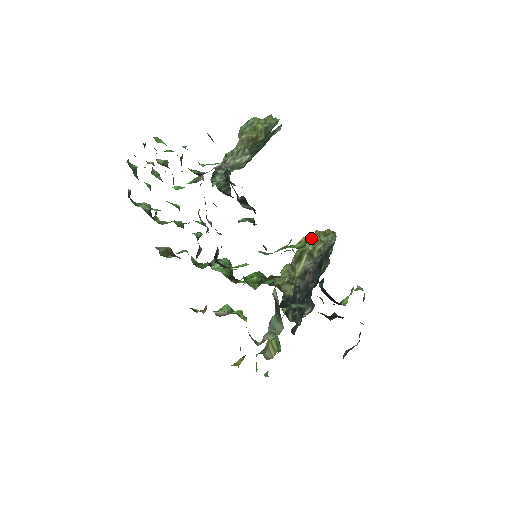
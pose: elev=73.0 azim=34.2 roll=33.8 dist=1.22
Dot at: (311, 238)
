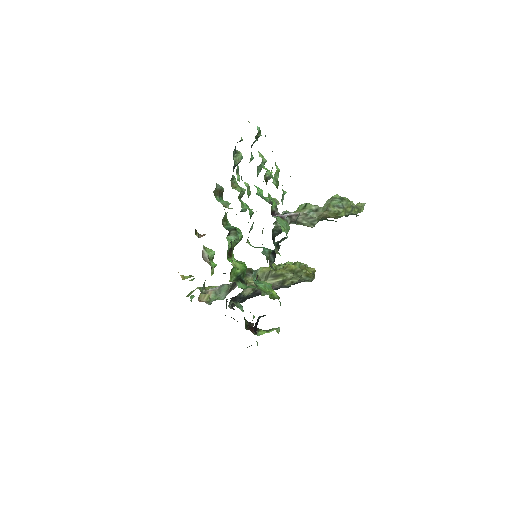
Dot at: (298, 271)
